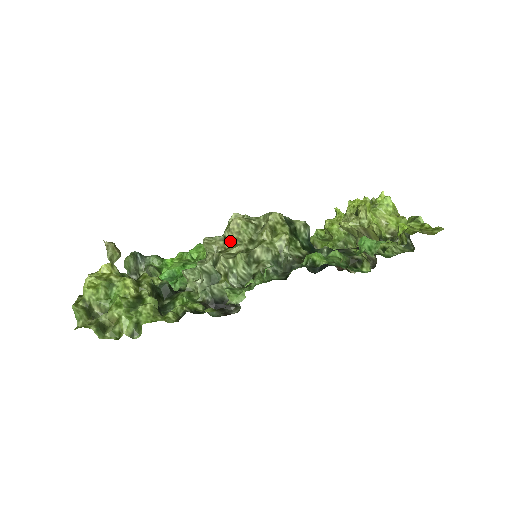
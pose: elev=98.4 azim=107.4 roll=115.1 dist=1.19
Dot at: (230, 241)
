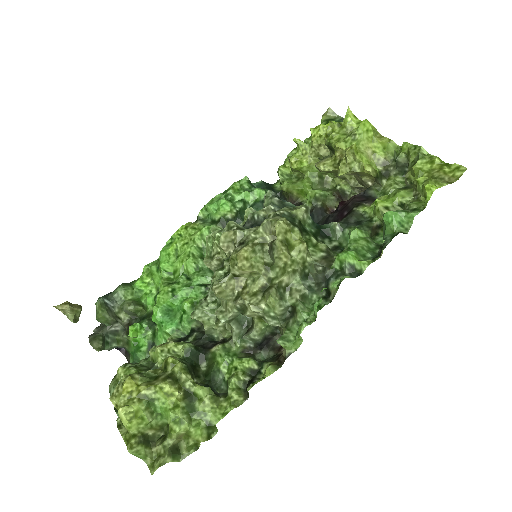
Dot at: (243, 277)
